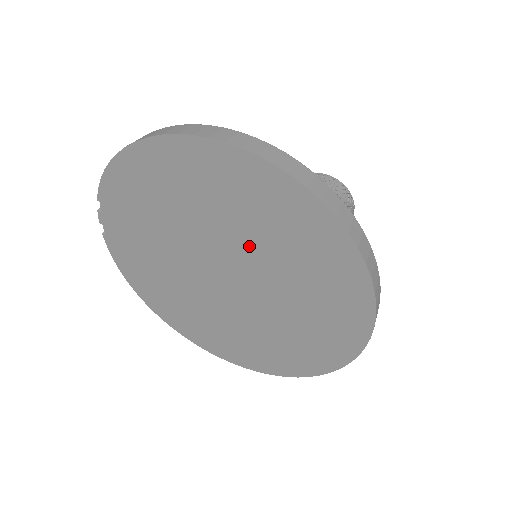
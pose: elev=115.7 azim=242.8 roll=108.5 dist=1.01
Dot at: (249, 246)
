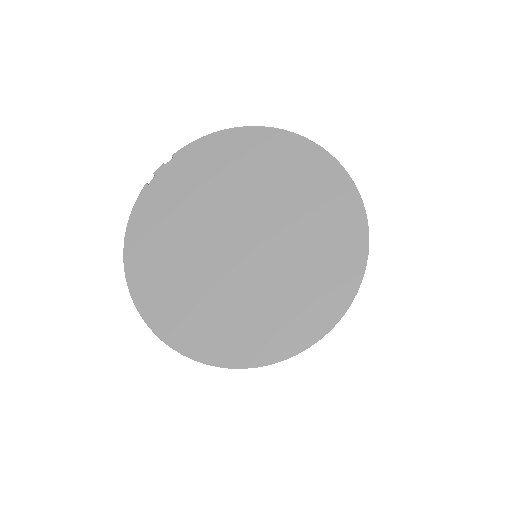
Dot at: (284, 214)
